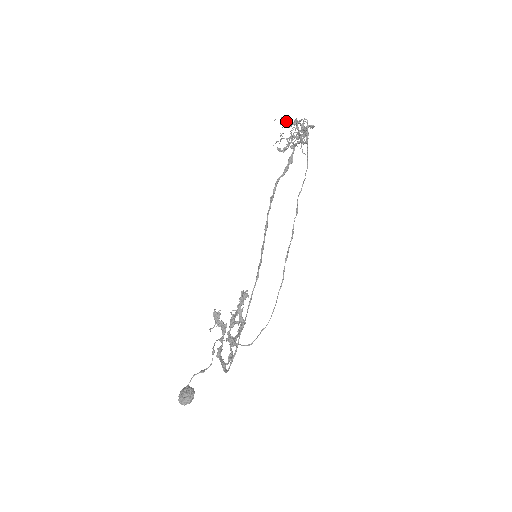
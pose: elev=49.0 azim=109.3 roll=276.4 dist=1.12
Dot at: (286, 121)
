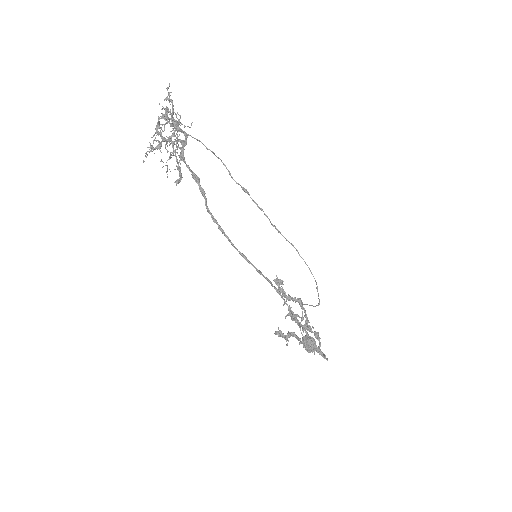
Dot at: occluded
